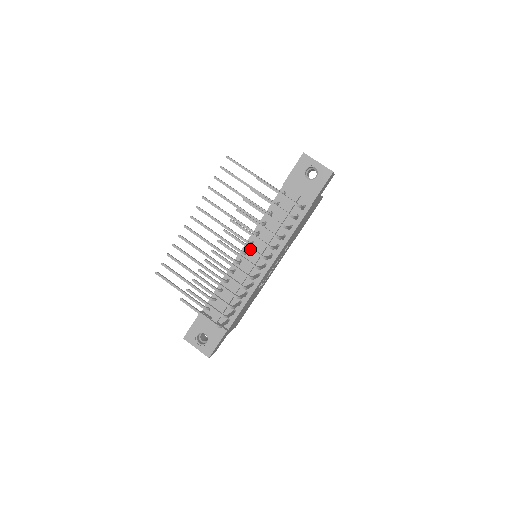
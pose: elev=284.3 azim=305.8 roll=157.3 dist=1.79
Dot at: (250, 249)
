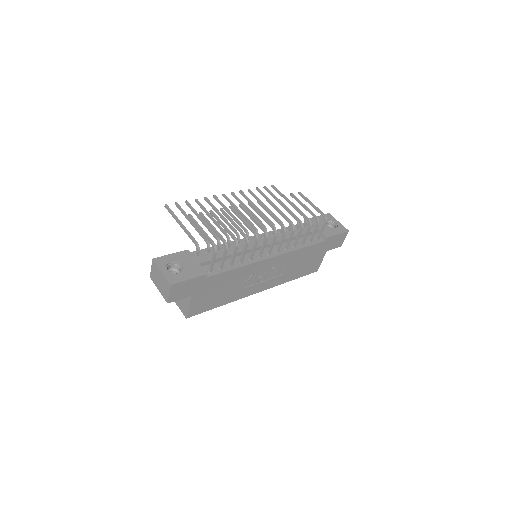
Dot at: (276, 218)
